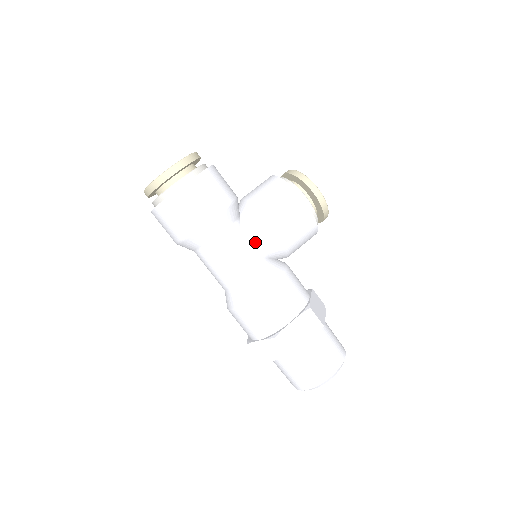
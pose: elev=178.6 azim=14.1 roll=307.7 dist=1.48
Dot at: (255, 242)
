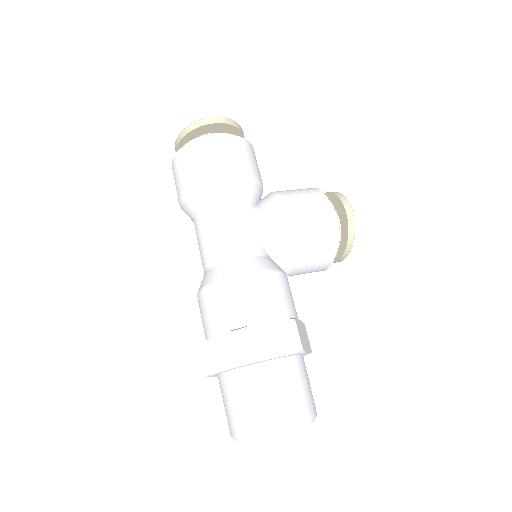
Dot at: (263, 225)
